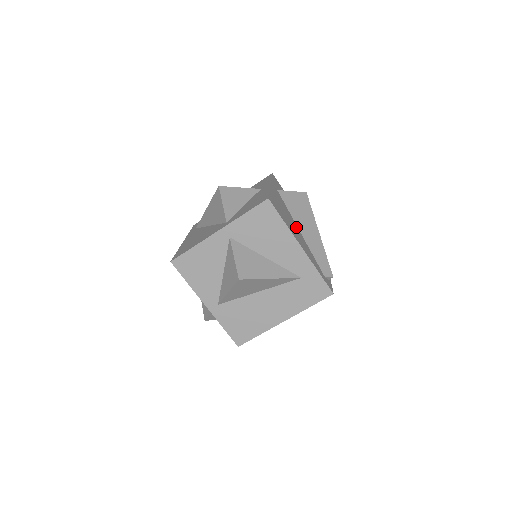
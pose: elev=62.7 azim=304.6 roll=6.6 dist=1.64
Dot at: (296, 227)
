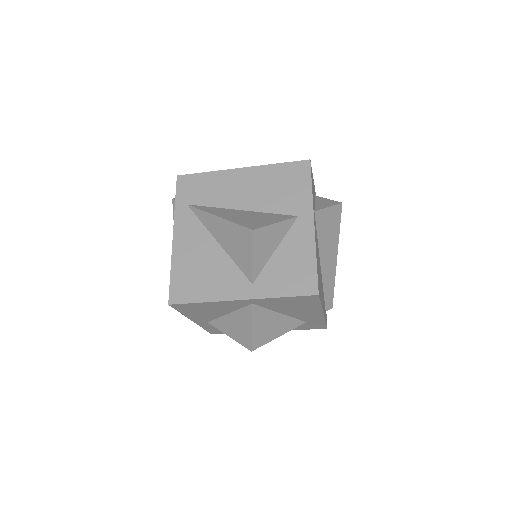
Dot at: occluded
